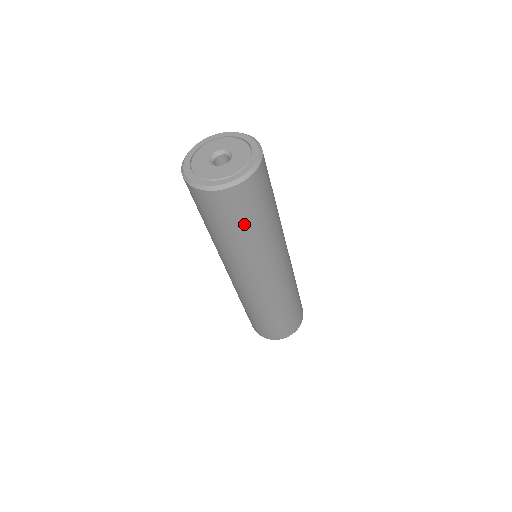
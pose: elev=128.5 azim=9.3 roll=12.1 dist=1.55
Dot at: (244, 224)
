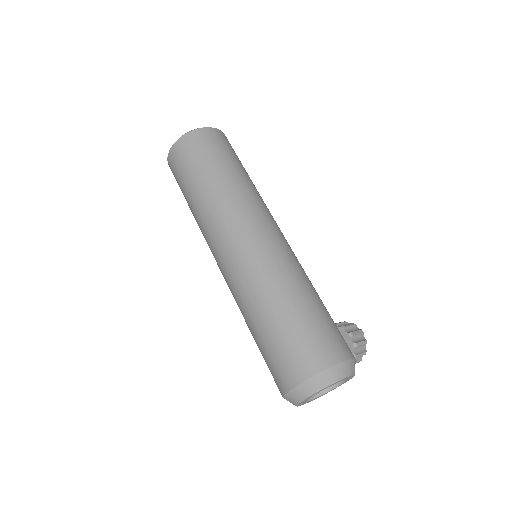
Dot at: (190, 177)
